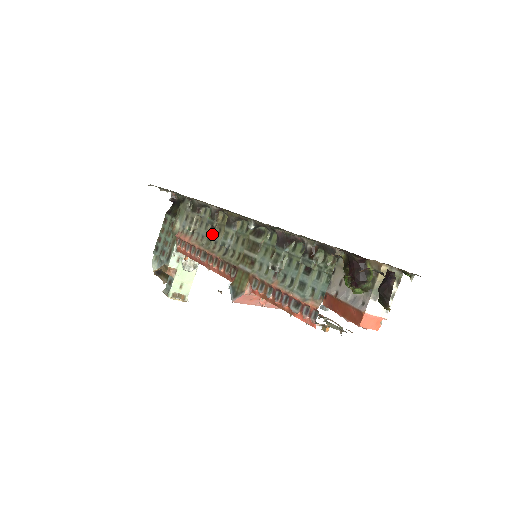
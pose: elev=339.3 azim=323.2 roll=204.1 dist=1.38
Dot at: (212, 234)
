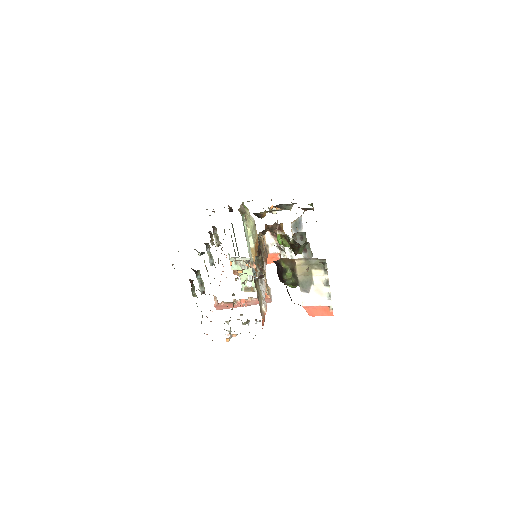
Dot at: occluded
